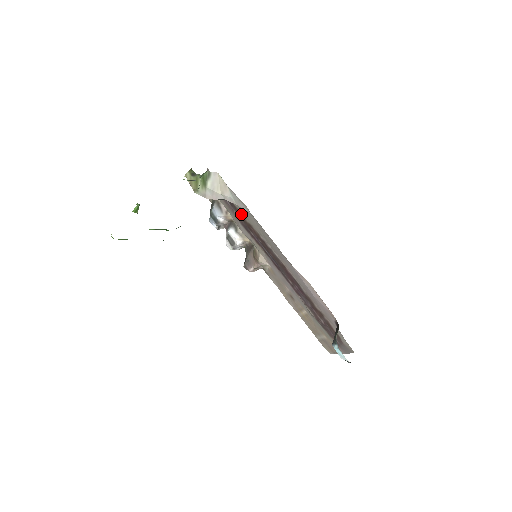
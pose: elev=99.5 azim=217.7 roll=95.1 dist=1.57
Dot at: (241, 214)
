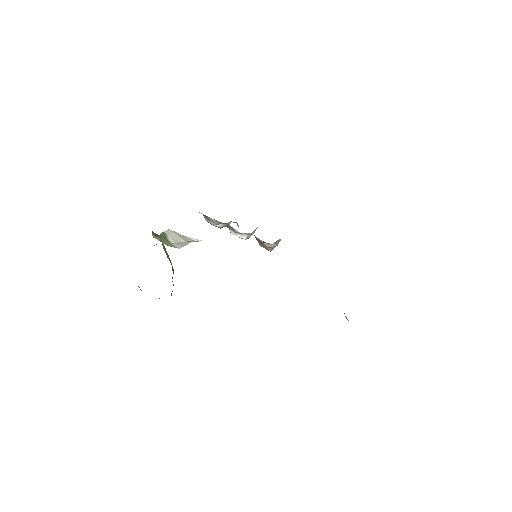
Dot at: occluded
